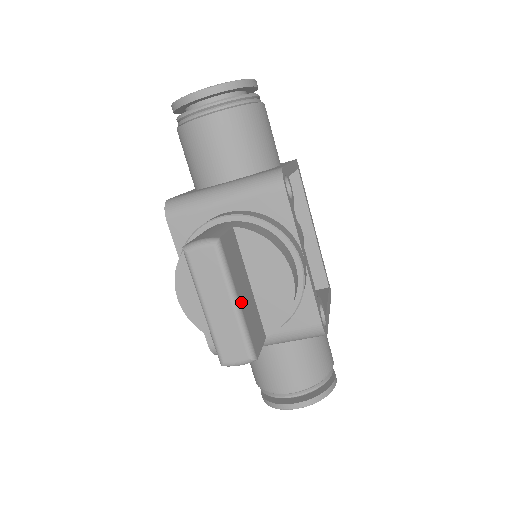
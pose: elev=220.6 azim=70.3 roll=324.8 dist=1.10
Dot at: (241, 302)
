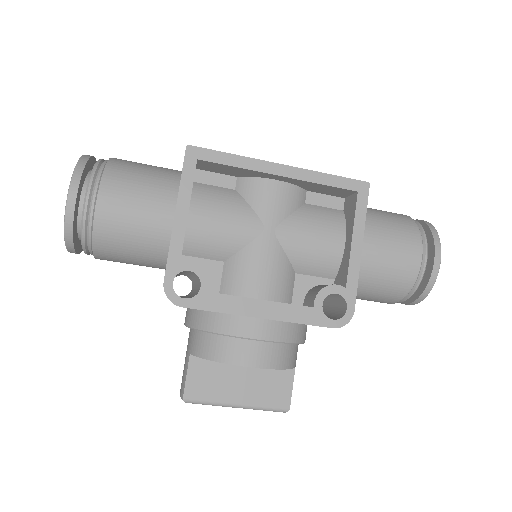
Dot at: (241, 400)
